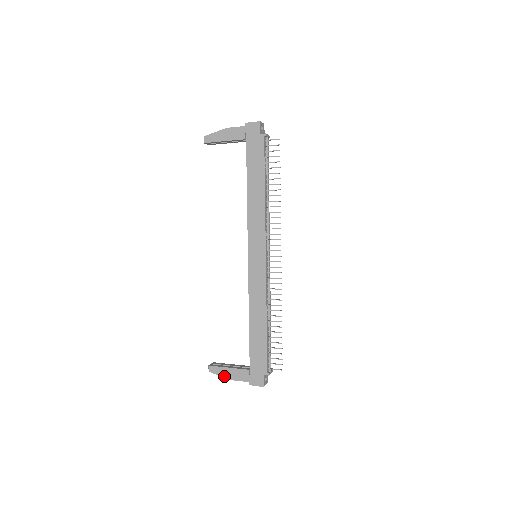
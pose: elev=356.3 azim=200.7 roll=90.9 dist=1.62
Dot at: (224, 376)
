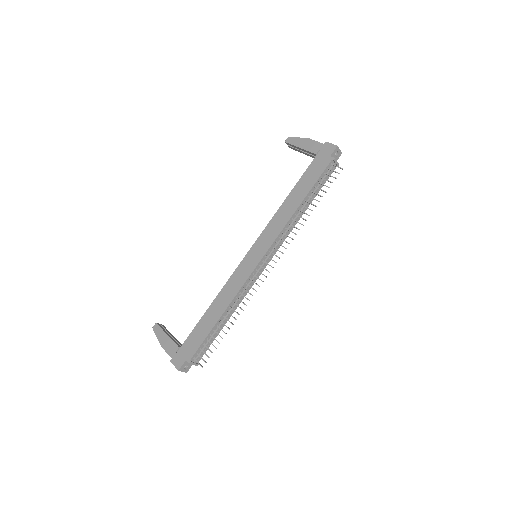
Dot at: (159, 339)
